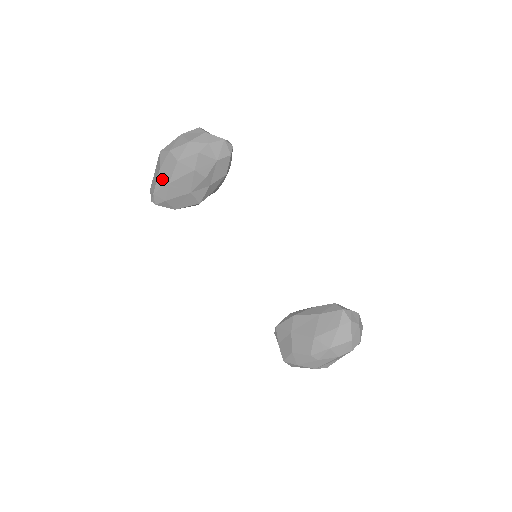
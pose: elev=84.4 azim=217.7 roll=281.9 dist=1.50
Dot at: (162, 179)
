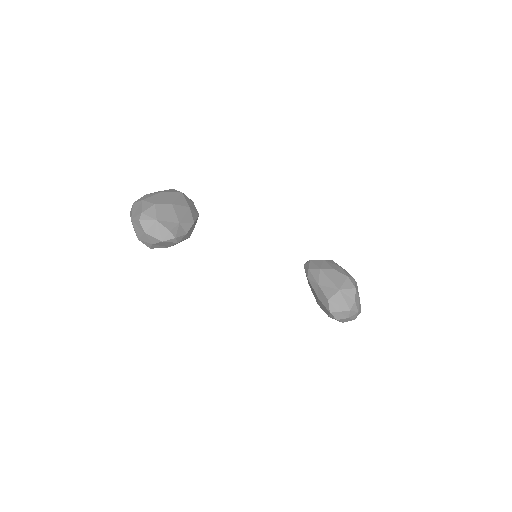
Dot at: occluded
